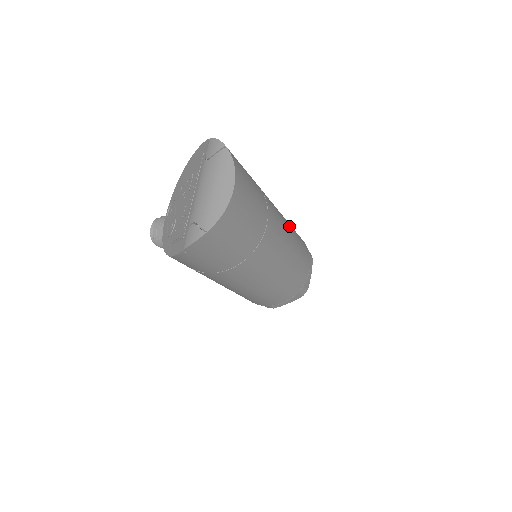
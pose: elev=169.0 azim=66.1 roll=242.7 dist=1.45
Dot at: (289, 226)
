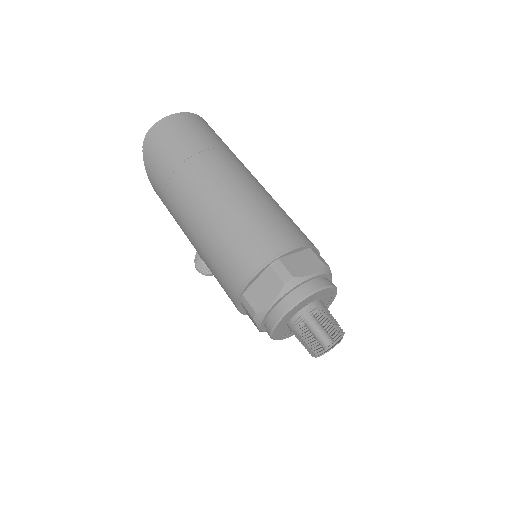
Dot at: (270, 196)
